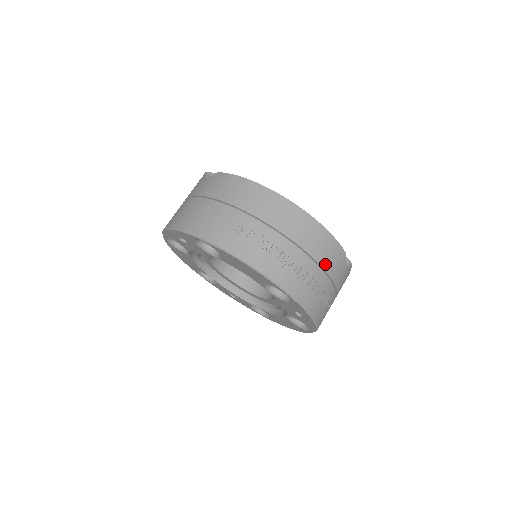
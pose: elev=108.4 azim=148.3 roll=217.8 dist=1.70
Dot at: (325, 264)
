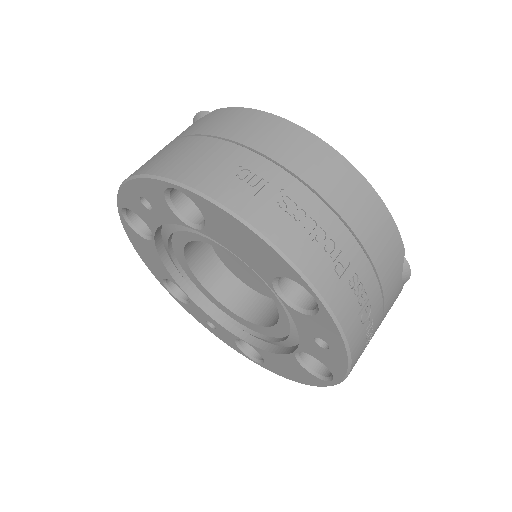
Dot at: (376, 258)
